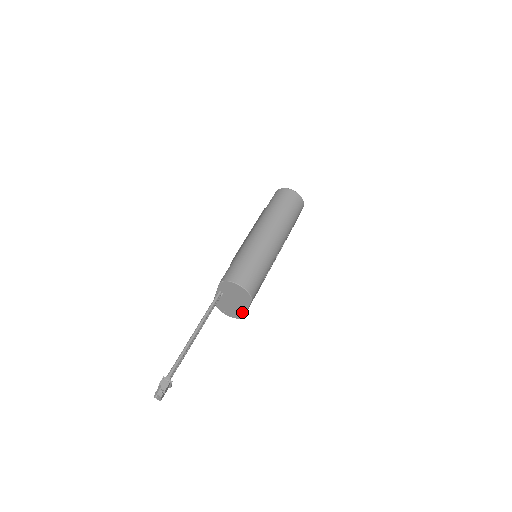
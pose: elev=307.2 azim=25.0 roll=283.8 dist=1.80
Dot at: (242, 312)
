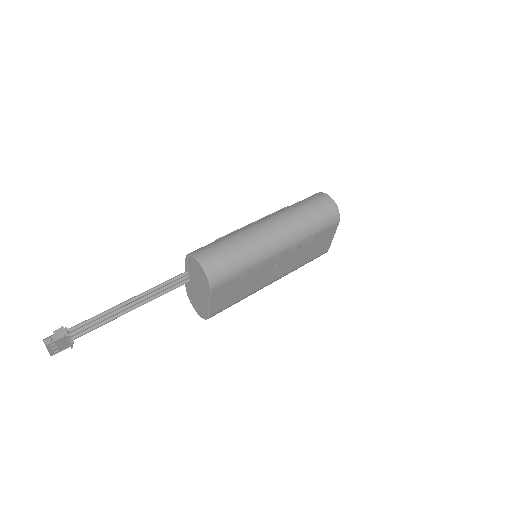
Dot at: (206, 308)
